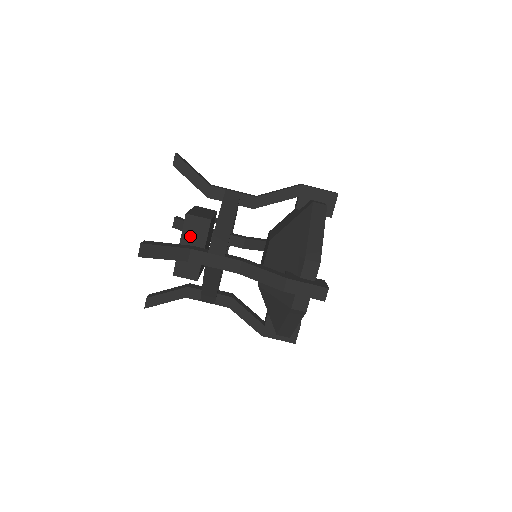
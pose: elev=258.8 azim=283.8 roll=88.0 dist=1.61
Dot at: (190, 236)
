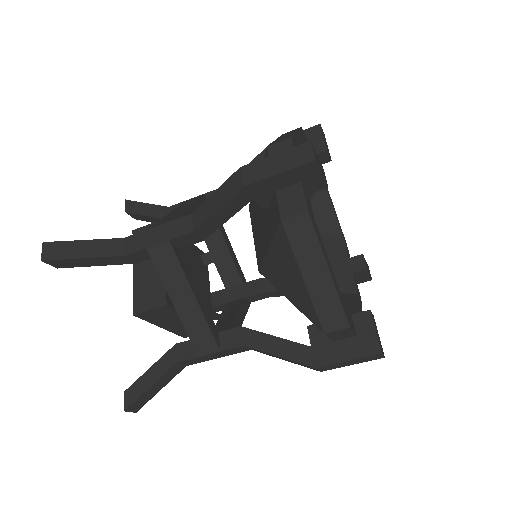
Dot at: (162, 320)
